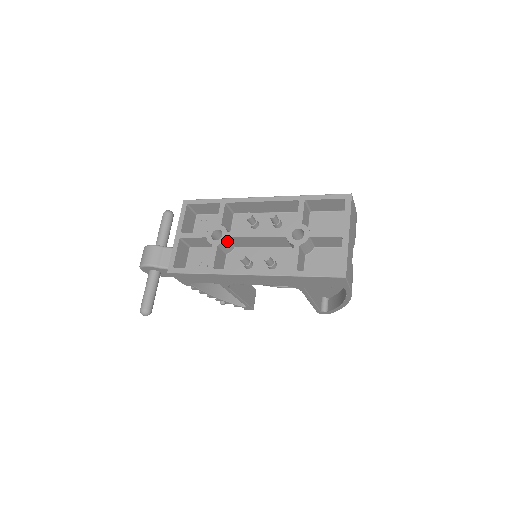
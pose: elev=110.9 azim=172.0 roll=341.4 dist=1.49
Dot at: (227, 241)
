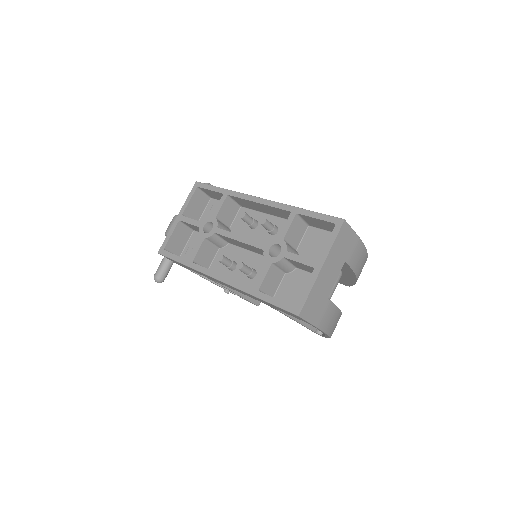
Dot at: (216, 236)
